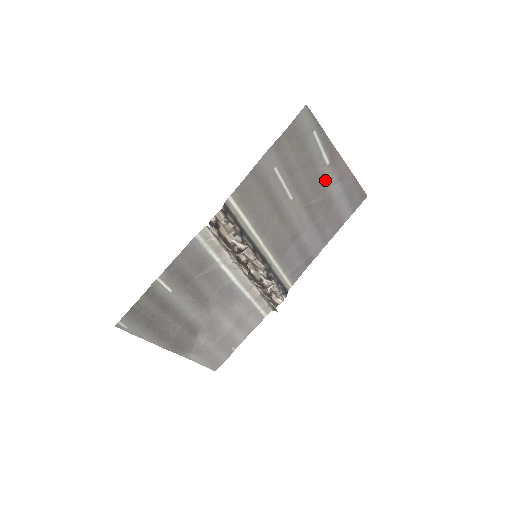
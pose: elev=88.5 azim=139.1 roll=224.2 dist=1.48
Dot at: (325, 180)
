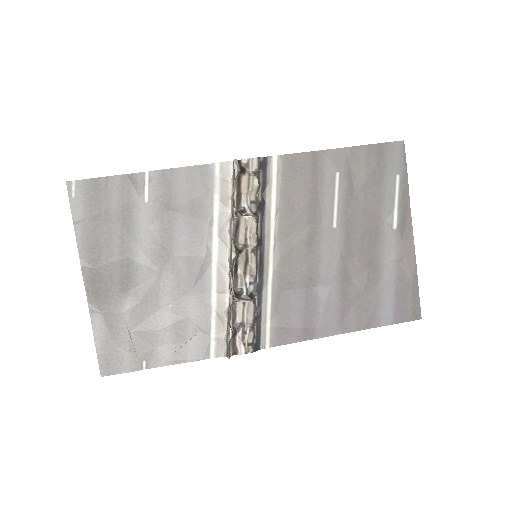
Dot at: (382, 245)
